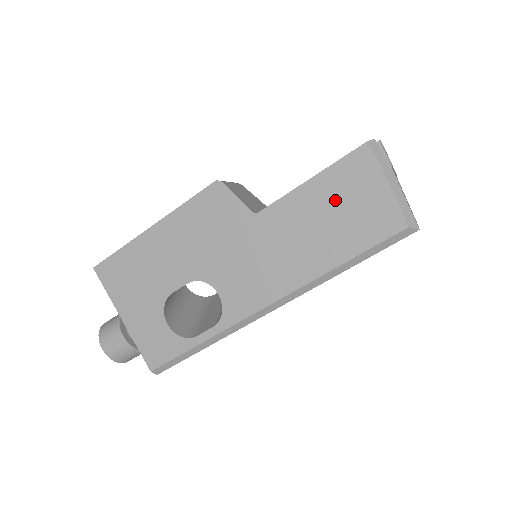
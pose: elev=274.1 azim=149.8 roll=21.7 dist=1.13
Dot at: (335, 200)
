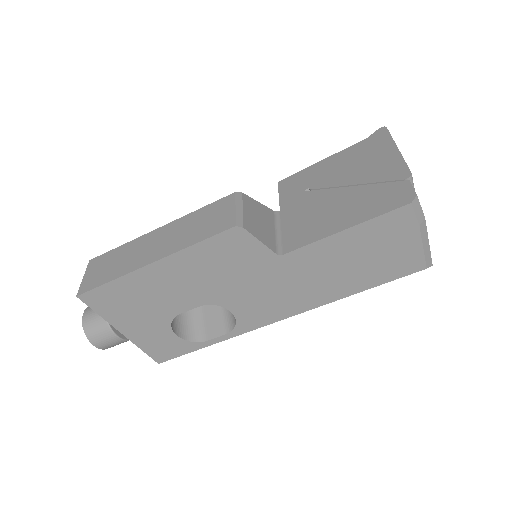
Dot at: (366, 248)
